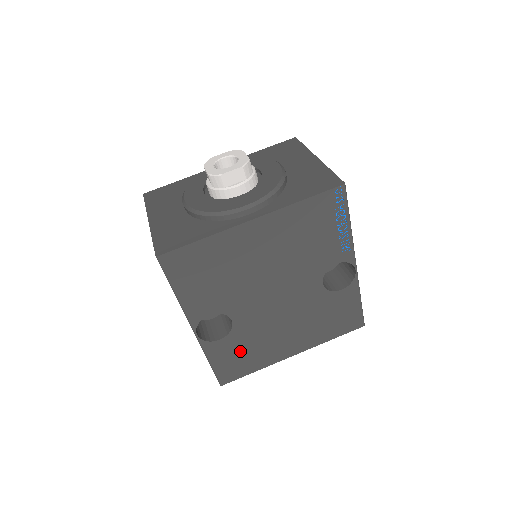
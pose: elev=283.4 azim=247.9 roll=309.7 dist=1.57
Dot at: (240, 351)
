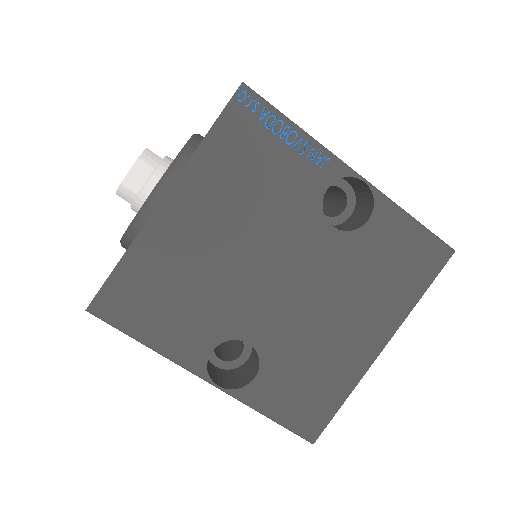
Dot at: (297, 380)
